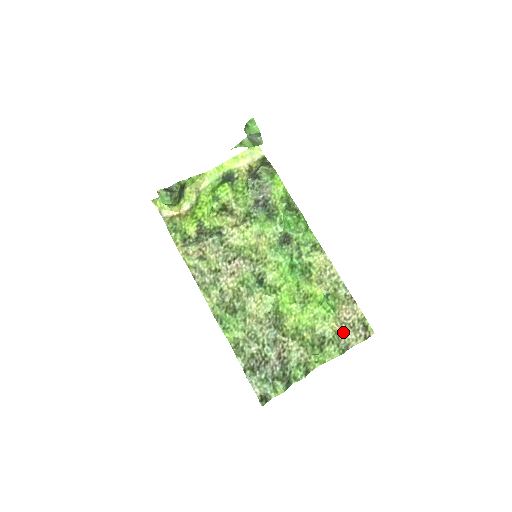
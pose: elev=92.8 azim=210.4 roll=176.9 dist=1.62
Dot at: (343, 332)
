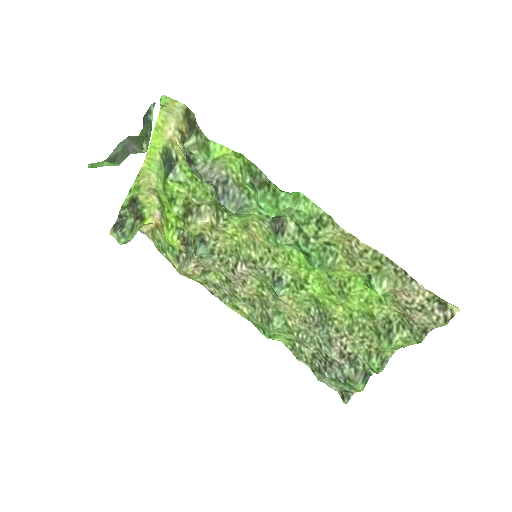
Dot at: (411, 318)
